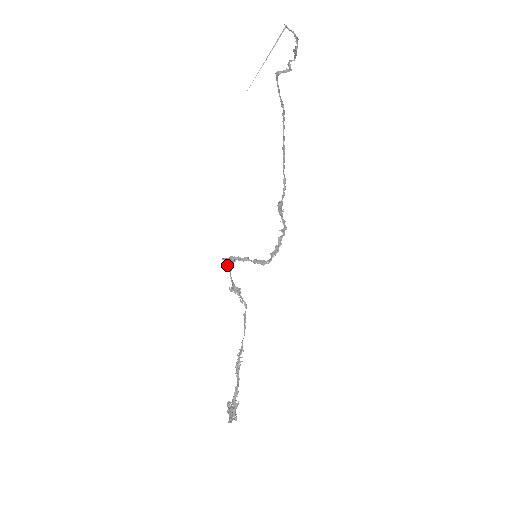
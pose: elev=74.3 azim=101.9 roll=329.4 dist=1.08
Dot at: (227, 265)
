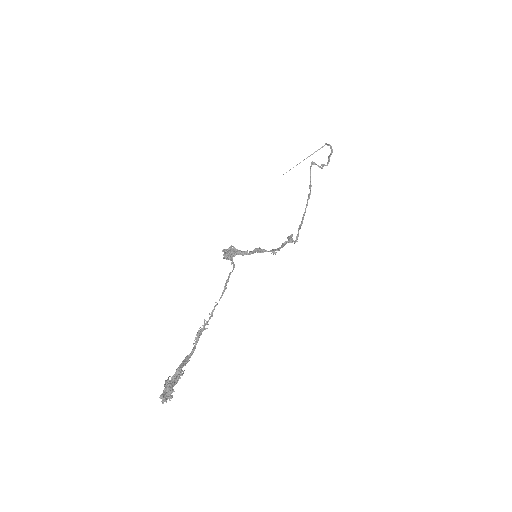
Dot at: occluded
